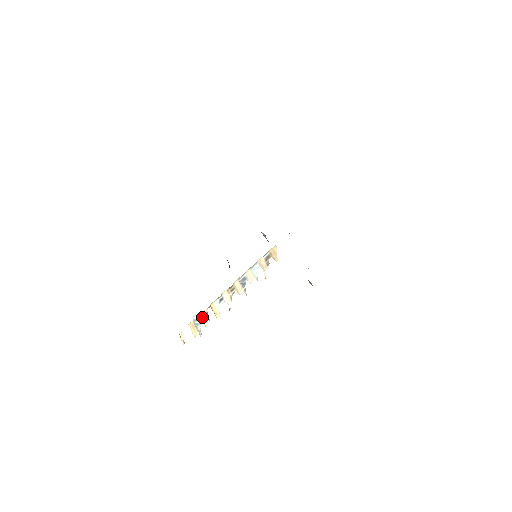
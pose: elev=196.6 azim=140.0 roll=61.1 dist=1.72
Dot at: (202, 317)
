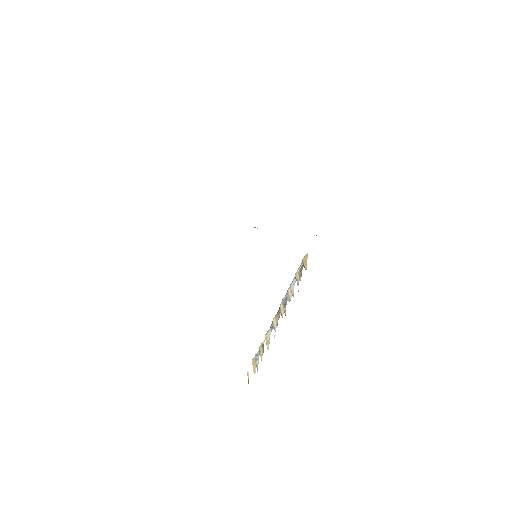
Dot at: (260, 350)
